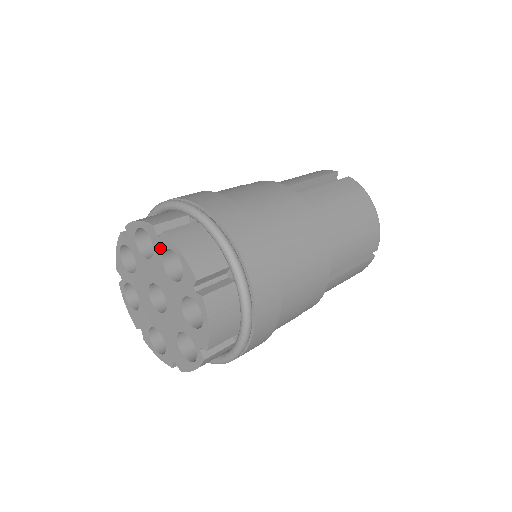
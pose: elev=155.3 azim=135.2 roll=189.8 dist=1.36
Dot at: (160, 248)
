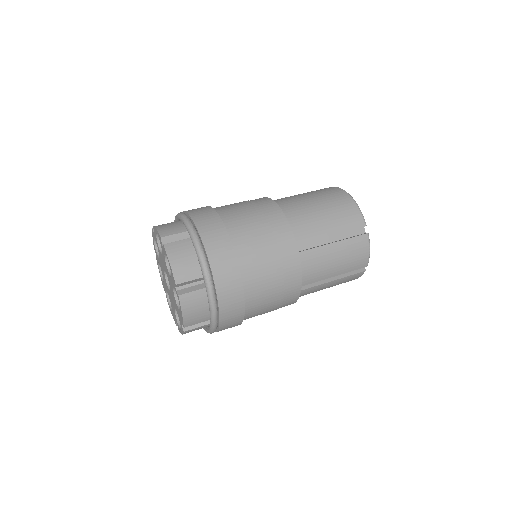
Dot at: (156, 240)
